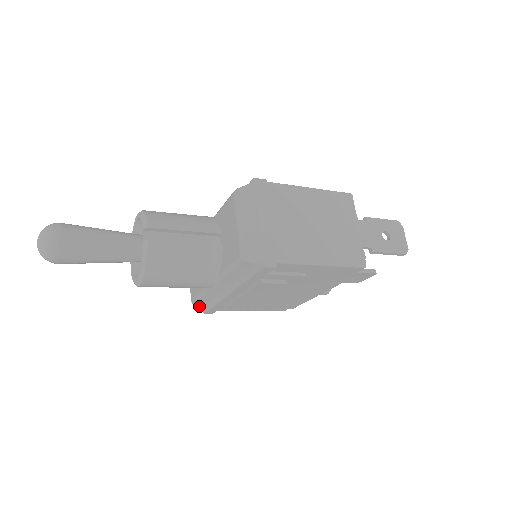
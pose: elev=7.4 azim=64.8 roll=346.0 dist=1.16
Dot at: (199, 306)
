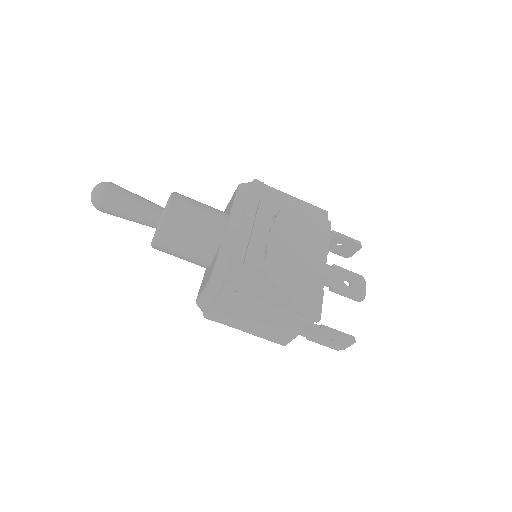
Dot at: (220, 277)
